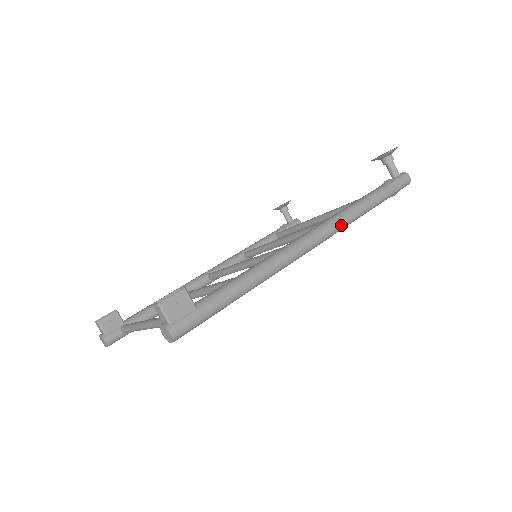
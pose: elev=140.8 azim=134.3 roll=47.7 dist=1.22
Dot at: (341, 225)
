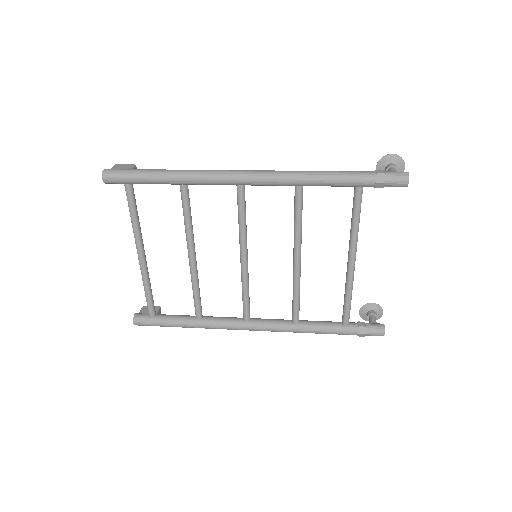
Dot at: (285, 173)
